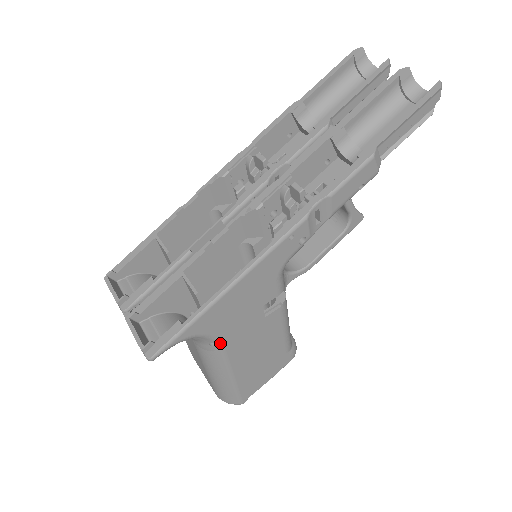
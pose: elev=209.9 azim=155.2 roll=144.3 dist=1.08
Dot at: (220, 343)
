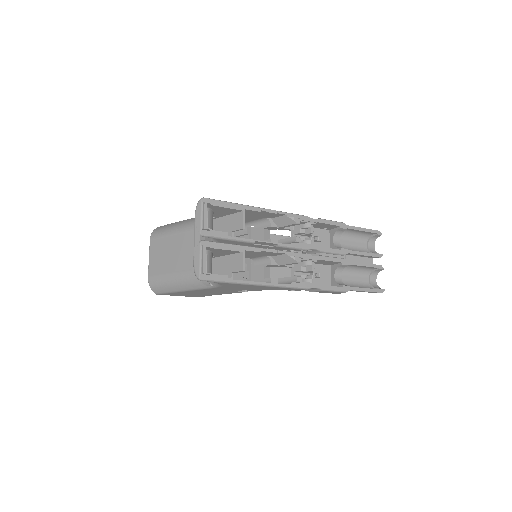
Dot at: (214, 287)
